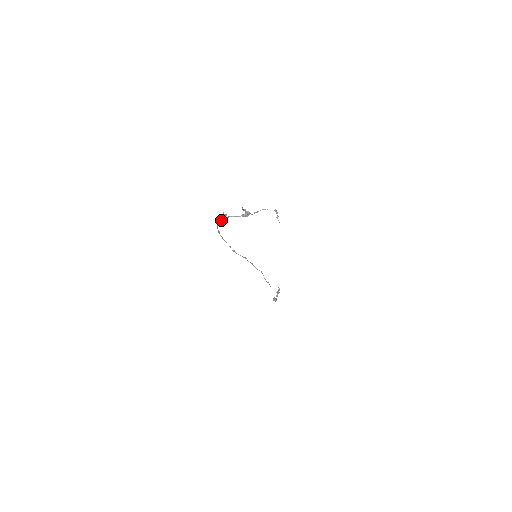
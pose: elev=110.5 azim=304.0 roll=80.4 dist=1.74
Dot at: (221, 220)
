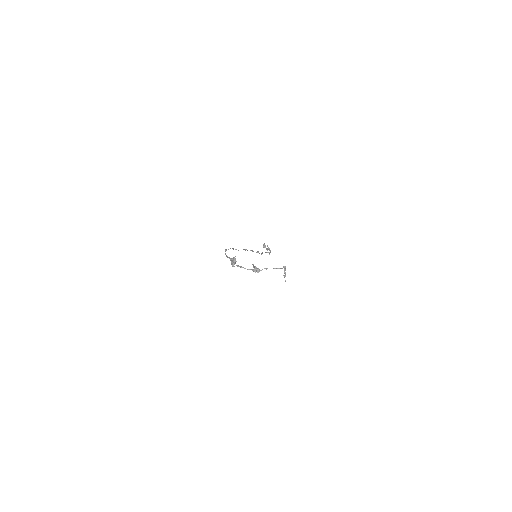
Dot at: occluded
